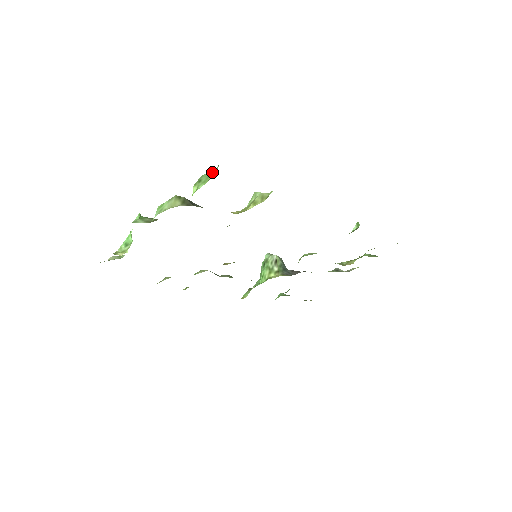
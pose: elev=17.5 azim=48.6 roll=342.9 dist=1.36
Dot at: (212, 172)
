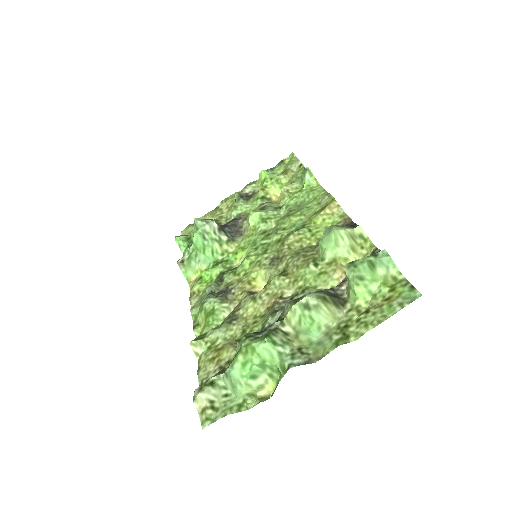
Dot at: (371, 263)
